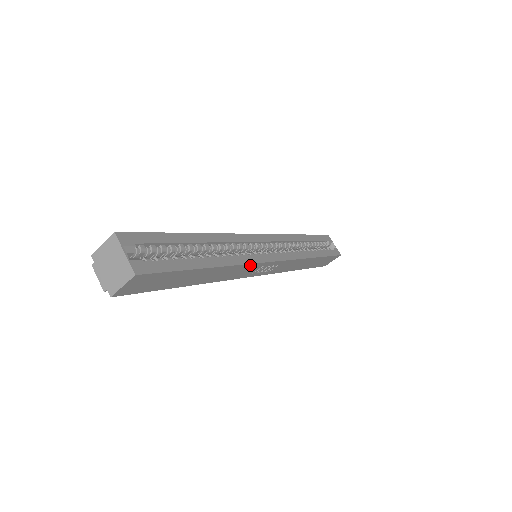
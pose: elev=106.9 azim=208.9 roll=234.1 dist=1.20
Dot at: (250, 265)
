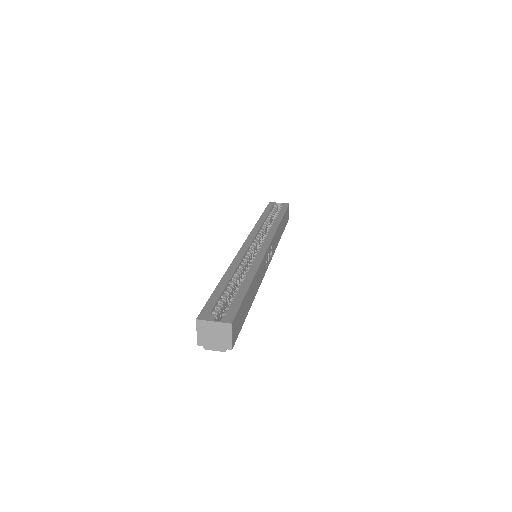
Dot at: (262, 262)
